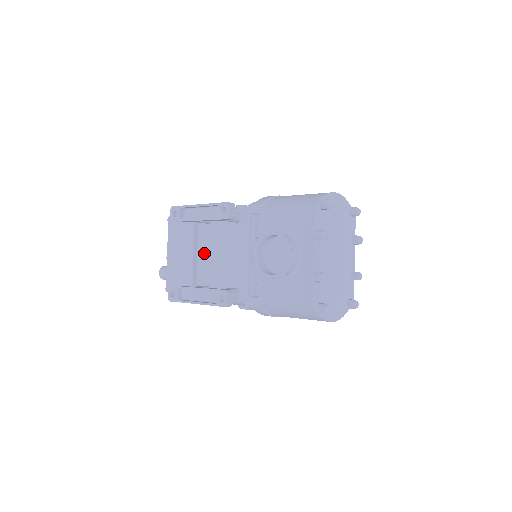
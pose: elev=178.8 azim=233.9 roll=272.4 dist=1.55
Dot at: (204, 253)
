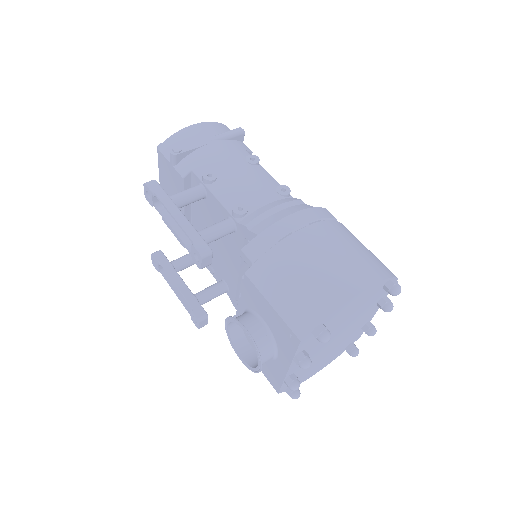
Dot at: (197, 219)
